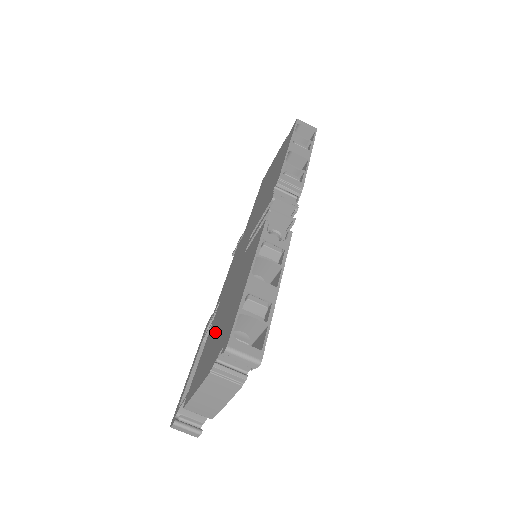
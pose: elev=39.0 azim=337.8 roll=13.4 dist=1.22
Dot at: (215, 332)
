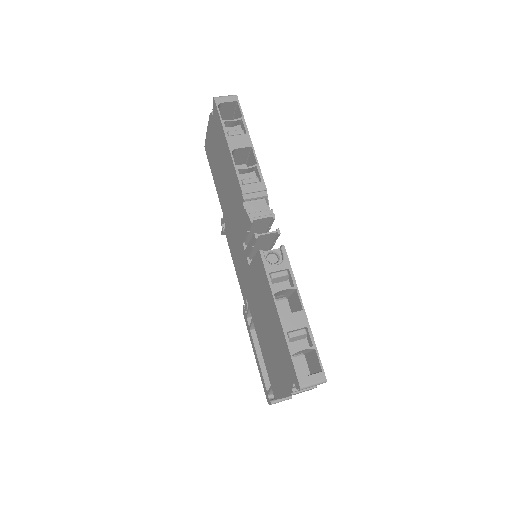
Dot at: (267, 344)
